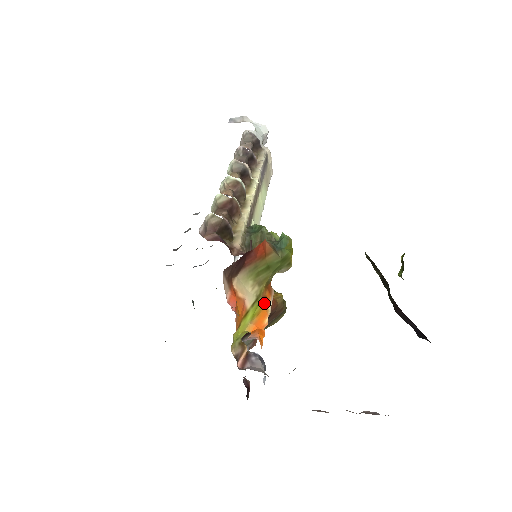
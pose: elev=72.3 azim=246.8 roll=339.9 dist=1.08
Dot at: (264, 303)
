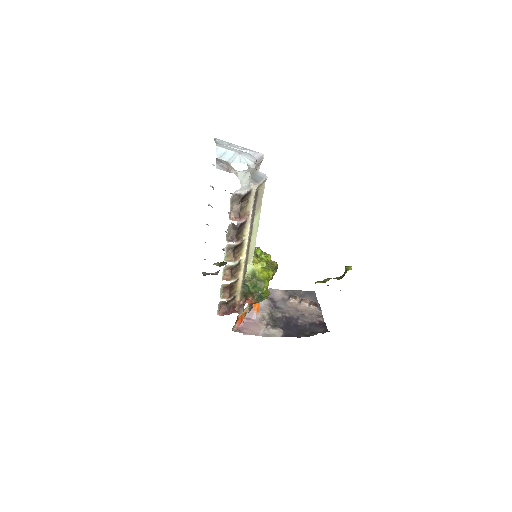
Dot at: occluded
